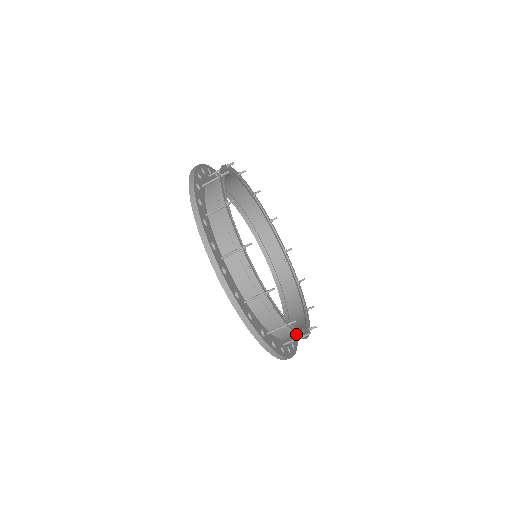
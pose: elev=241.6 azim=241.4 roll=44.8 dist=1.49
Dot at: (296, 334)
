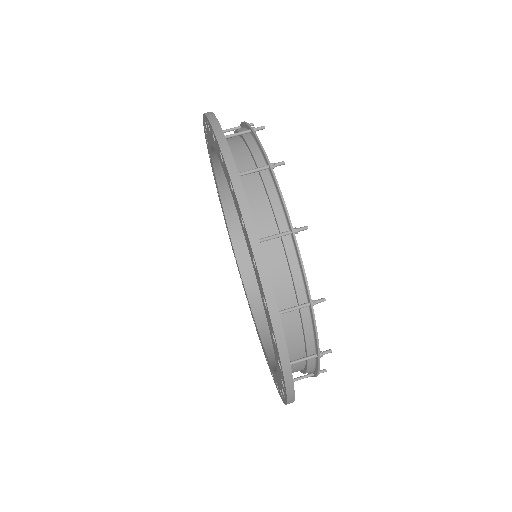
Dot at: (317, 332)
